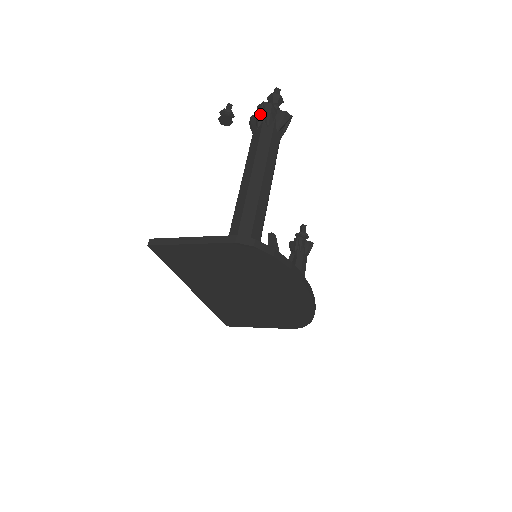
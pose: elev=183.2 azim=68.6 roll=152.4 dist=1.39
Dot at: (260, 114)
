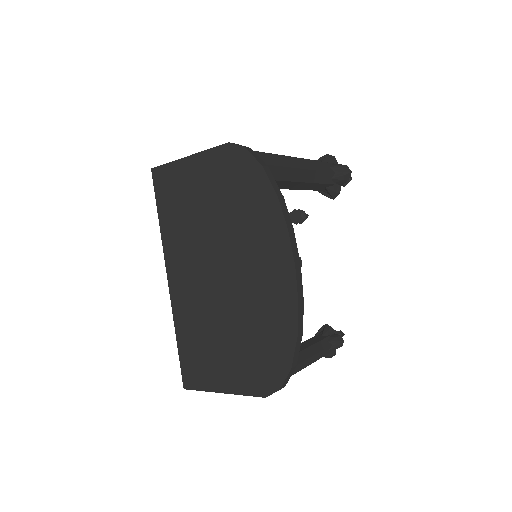
Dot at: (320, 158)
